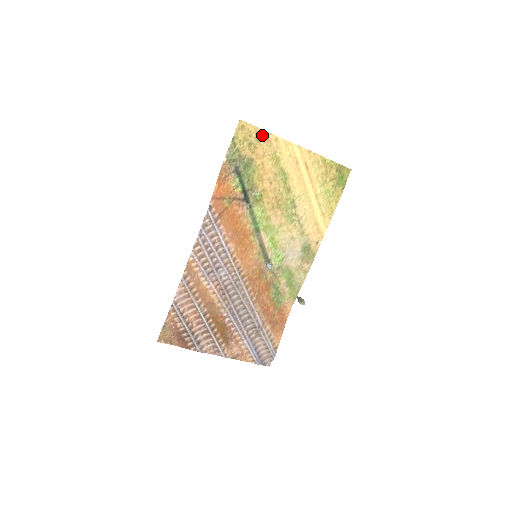
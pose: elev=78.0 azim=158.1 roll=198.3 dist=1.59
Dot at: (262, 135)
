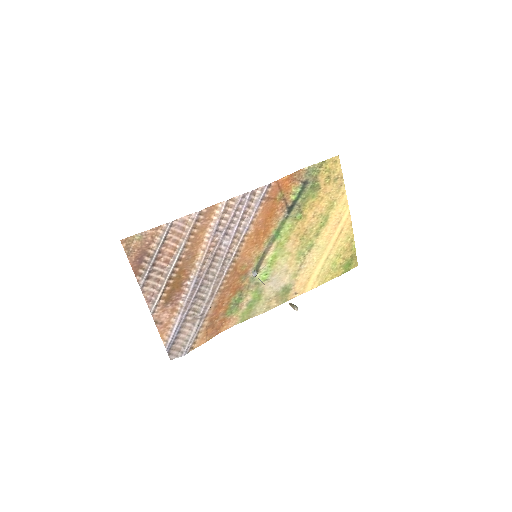
Dot at: (340, 180)
